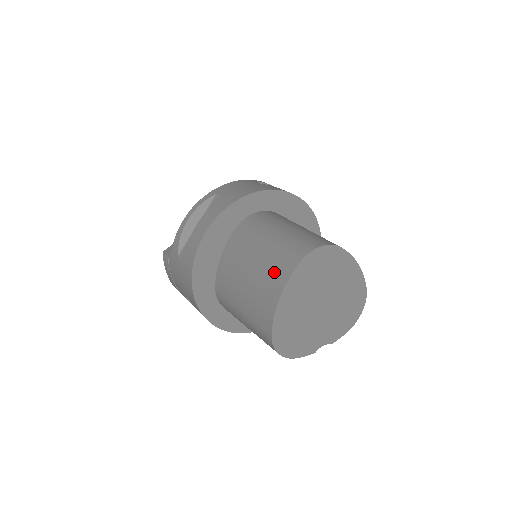
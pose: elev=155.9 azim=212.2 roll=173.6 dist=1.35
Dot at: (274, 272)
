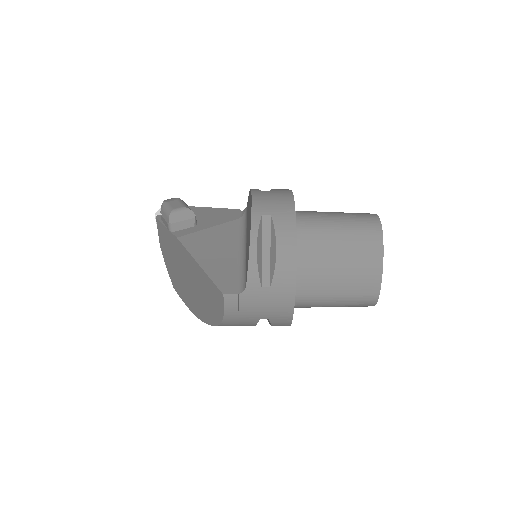
Dot at: (367, 251)
